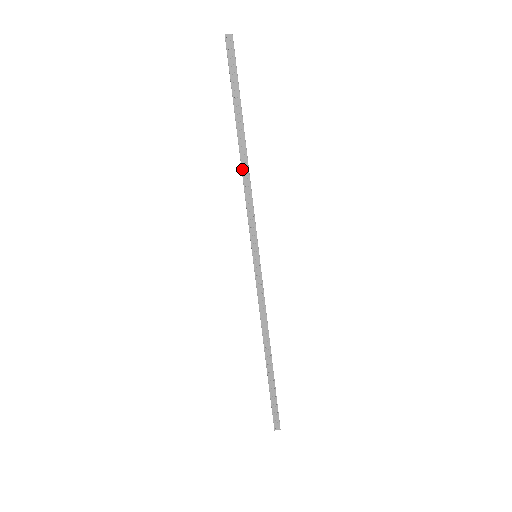
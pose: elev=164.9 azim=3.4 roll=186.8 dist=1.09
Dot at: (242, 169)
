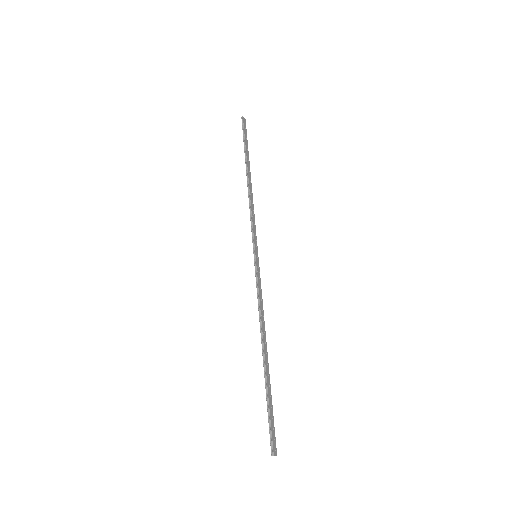
Dot at: (250, 190)
